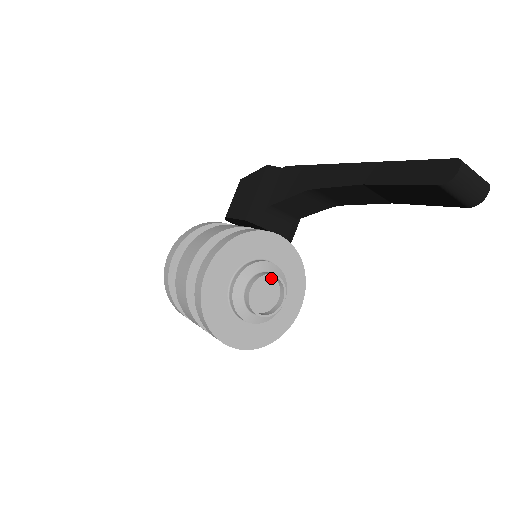
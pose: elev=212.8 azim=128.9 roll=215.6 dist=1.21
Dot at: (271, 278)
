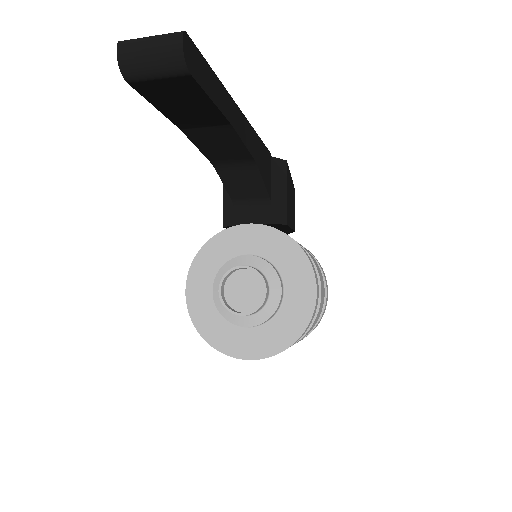
Dot at: (246, 271)
